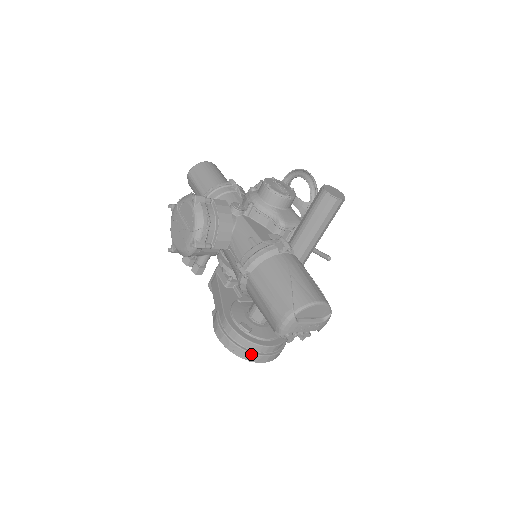
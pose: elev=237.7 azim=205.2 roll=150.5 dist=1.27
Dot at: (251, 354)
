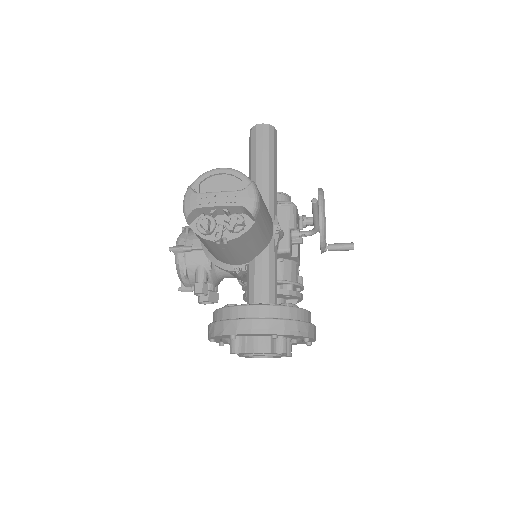
Dot at: (225, 322)
